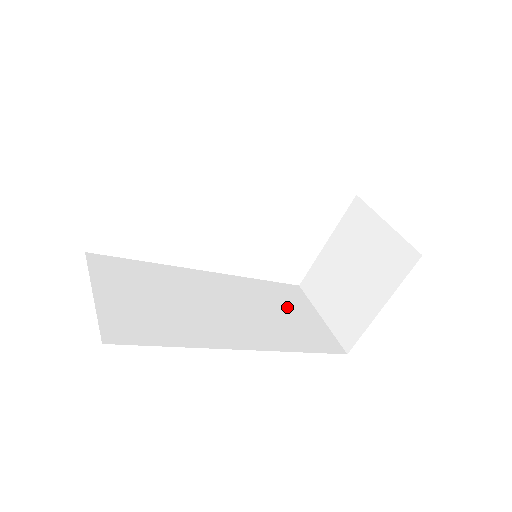
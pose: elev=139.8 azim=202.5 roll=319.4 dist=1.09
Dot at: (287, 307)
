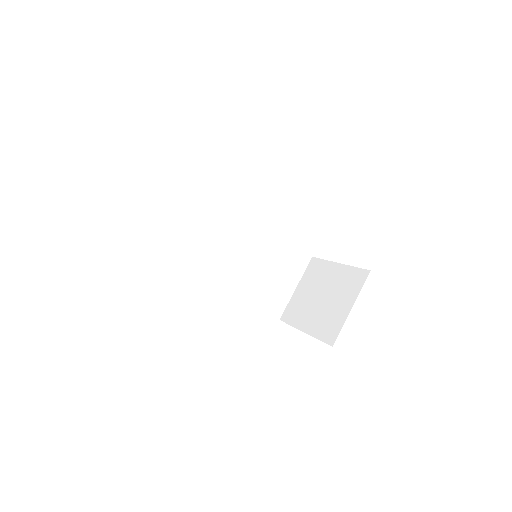
Dot at: (279, 269)
